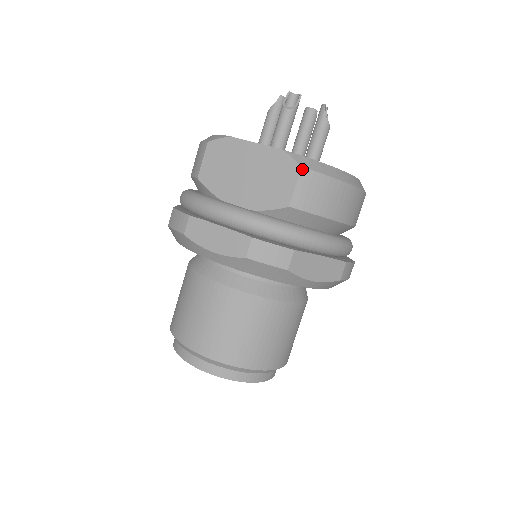
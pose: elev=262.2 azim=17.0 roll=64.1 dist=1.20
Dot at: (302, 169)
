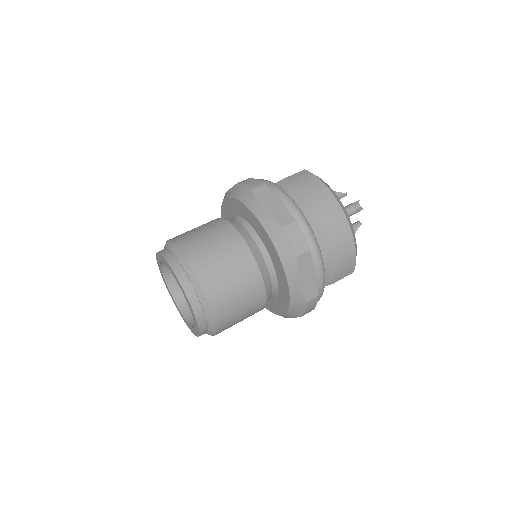
Dot at: (304, 170)
